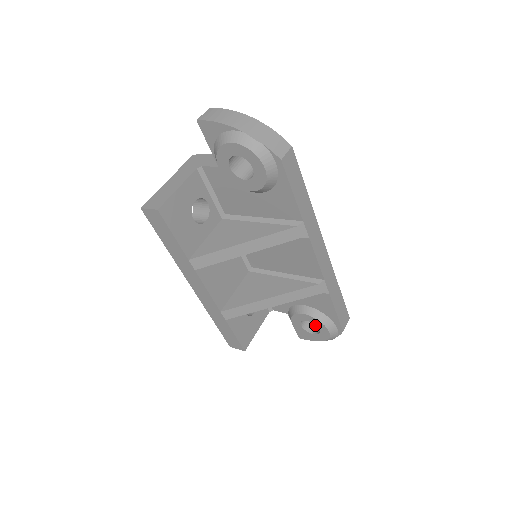
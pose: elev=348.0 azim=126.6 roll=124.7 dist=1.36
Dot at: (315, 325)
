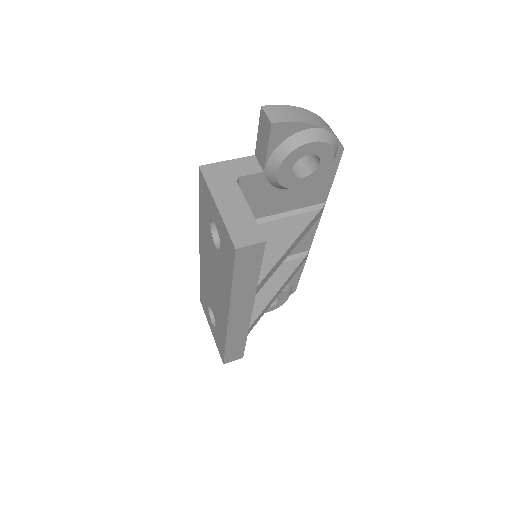
Dot at: occluded
